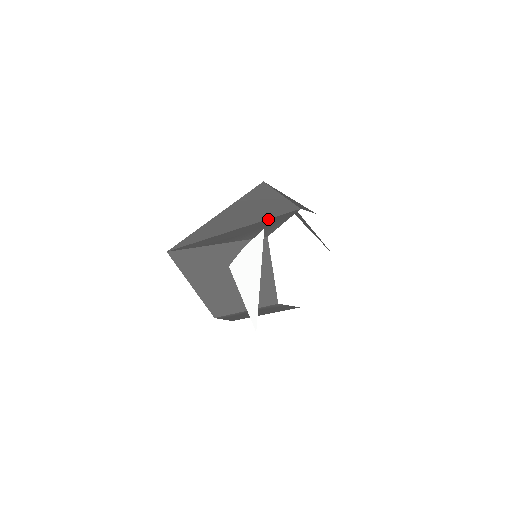
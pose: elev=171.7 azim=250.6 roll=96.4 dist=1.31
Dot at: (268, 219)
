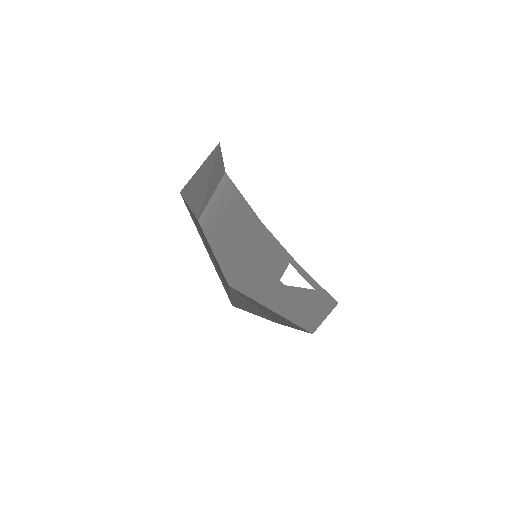
Dot at: occluded
